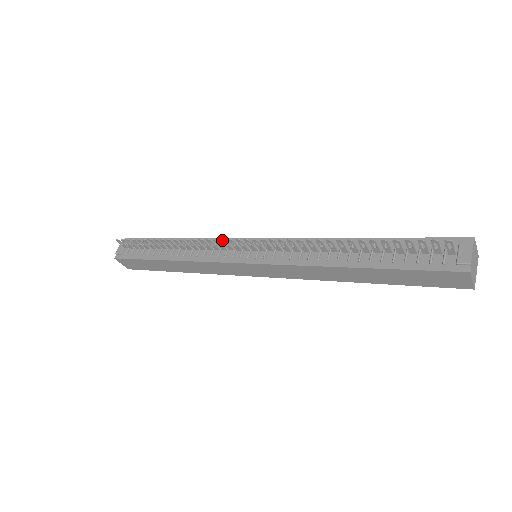
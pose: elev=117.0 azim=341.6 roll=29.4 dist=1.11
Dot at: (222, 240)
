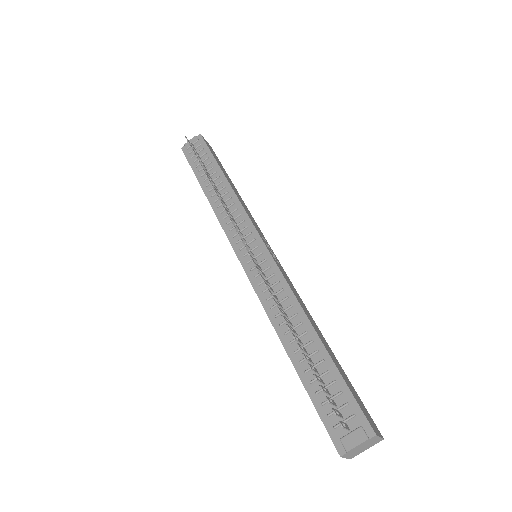
Dot at: (233, 226)
